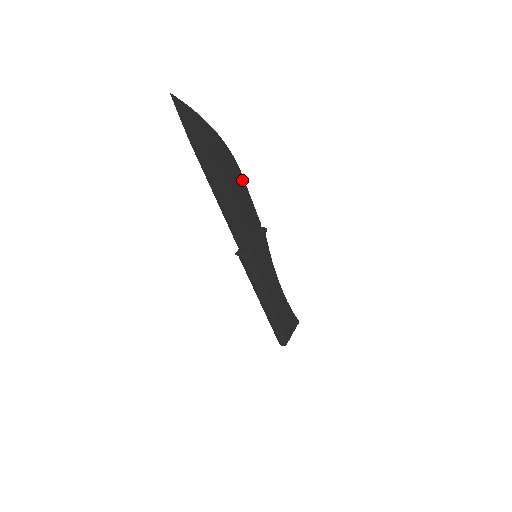
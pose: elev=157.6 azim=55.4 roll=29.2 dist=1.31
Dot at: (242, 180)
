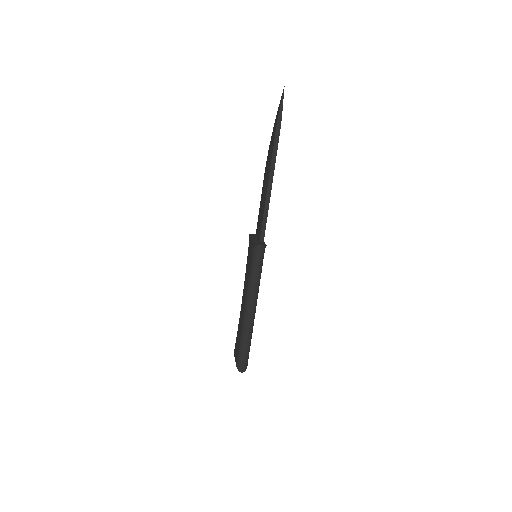
Dot at: (263, 183)
